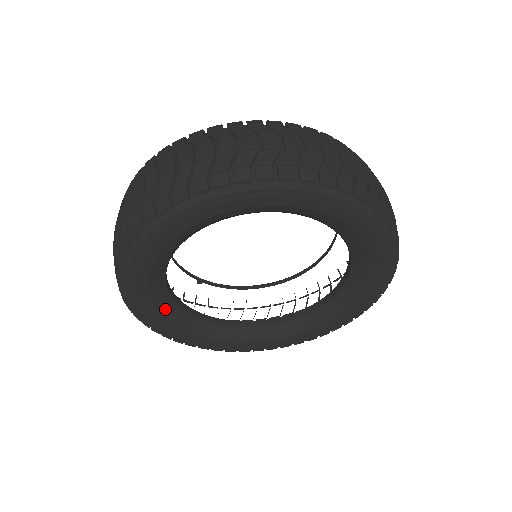
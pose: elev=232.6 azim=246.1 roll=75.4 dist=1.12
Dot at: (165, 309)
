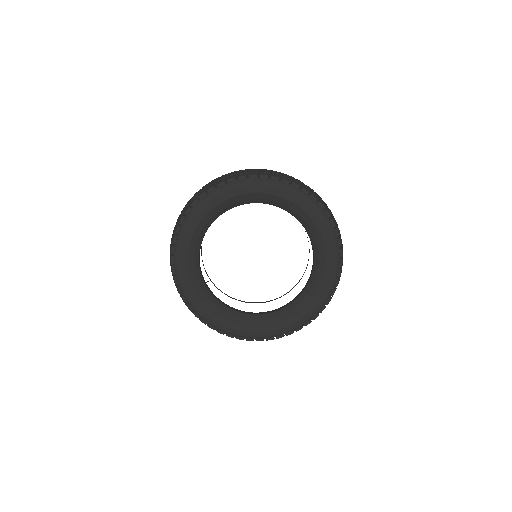
Dot at: (192, 260)
